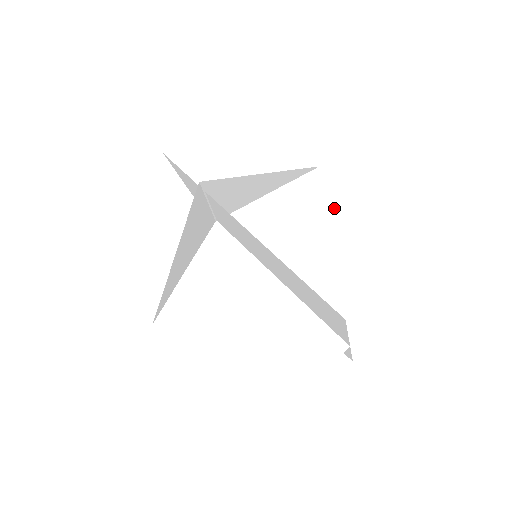
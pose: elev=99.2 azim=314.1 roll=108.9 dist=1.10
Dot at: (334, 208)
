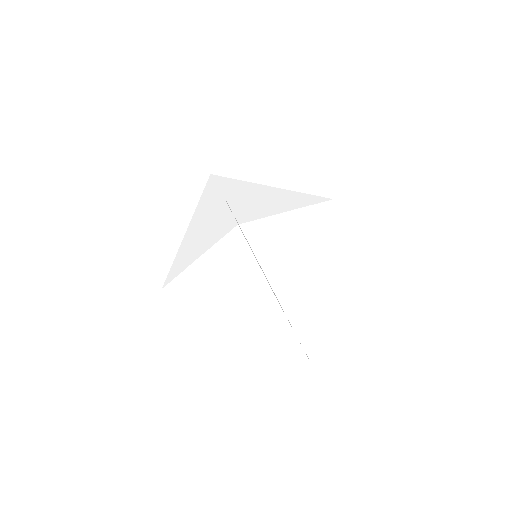
Dot at: occluded
